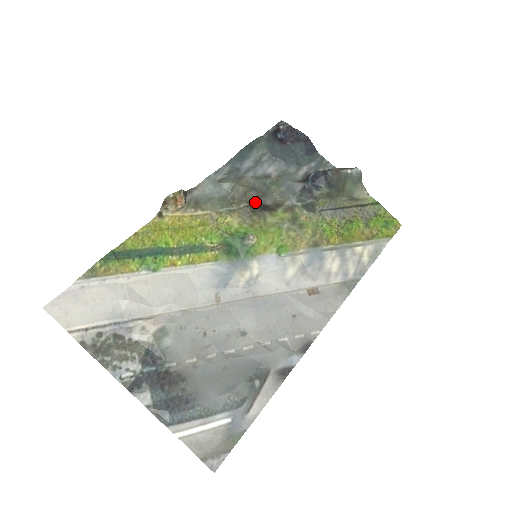
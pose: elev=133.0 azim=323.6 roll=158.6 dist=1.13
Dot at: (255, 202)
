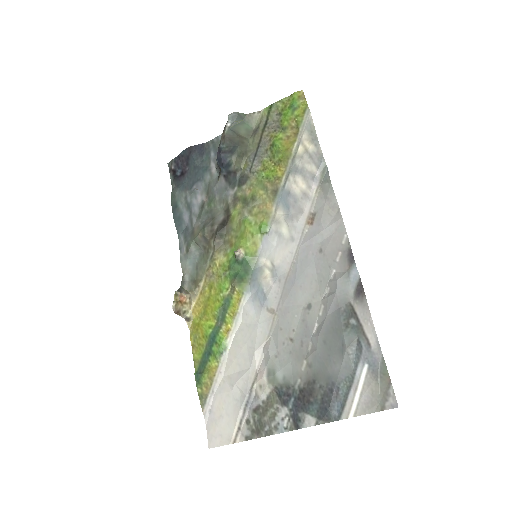
Dot at: (215, 231)
